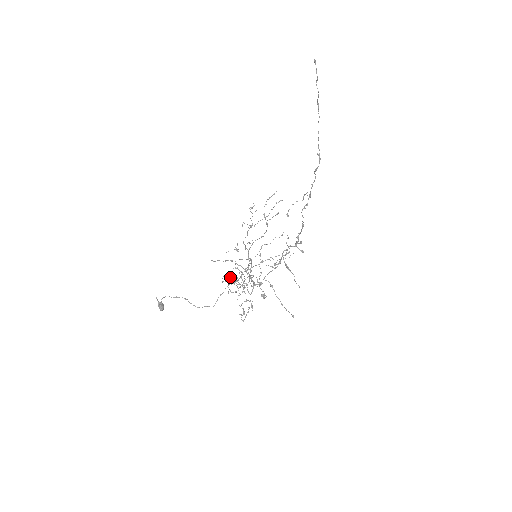
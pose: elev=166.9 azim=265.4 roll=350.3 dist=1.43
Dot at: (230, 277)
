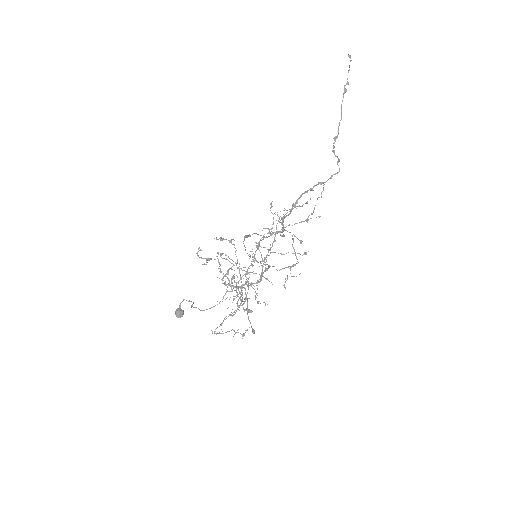
Dot at: occluded
